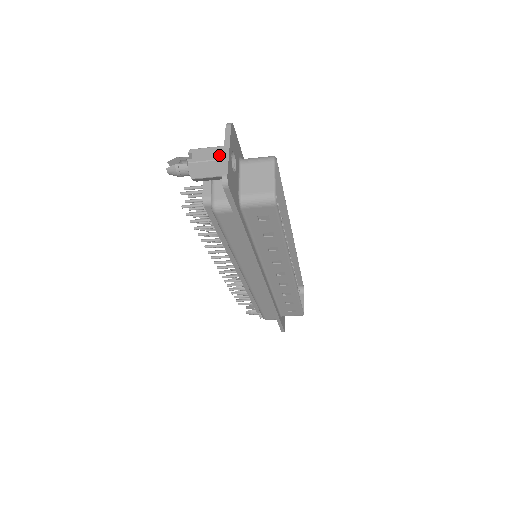
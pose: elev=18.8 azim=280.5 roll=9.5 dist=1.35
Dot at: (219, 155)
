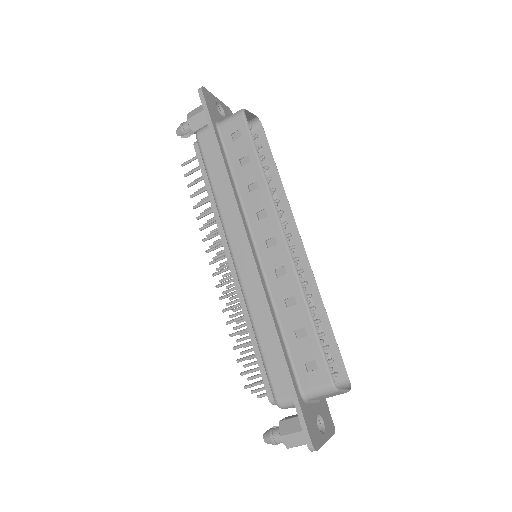
Dot at: occluded
